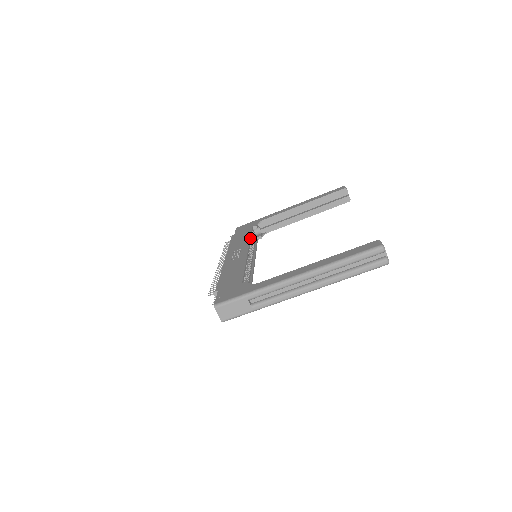
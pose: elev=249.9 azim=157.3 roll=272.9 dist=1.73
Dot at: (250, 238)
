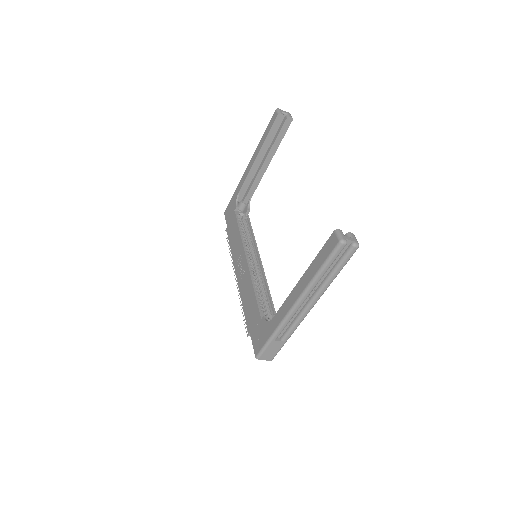
Dot at: (240, 233)
